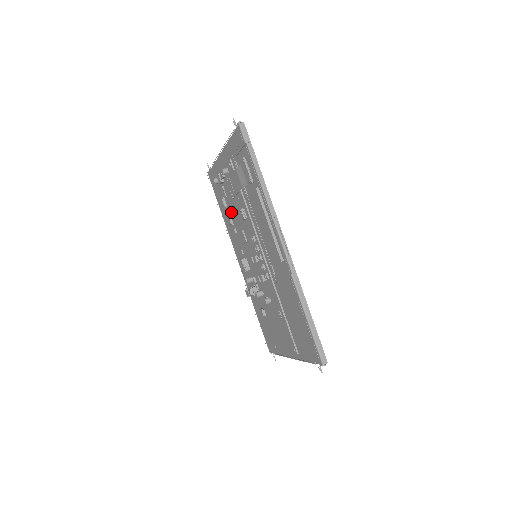
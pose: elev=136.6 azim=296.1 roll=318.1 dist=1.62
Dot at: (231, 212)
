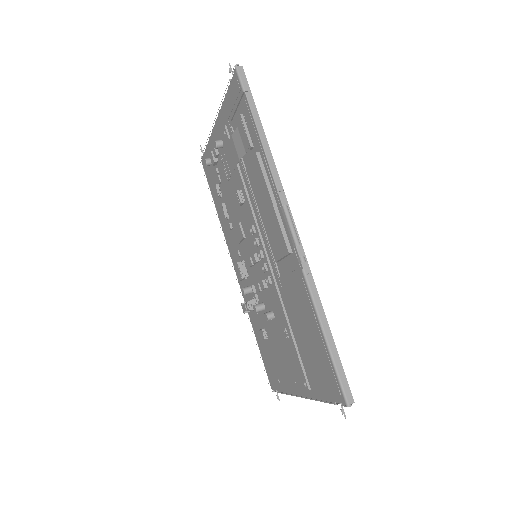
Dot at: (226, 201)
